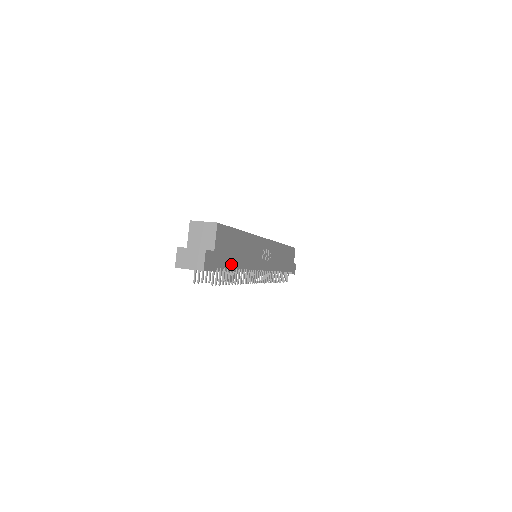
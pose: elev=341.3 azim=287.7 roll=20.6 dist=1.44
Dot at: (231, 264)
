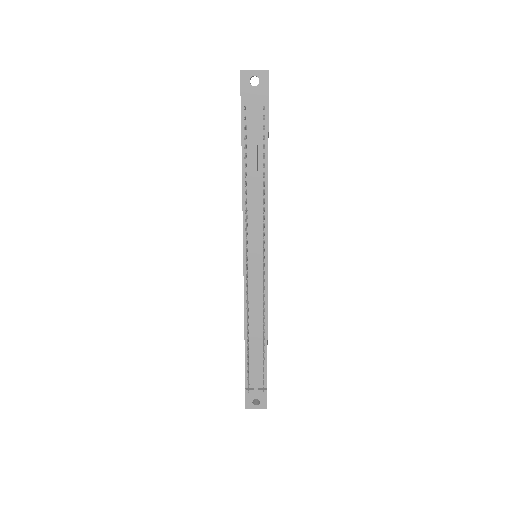
Dot at: occluded
